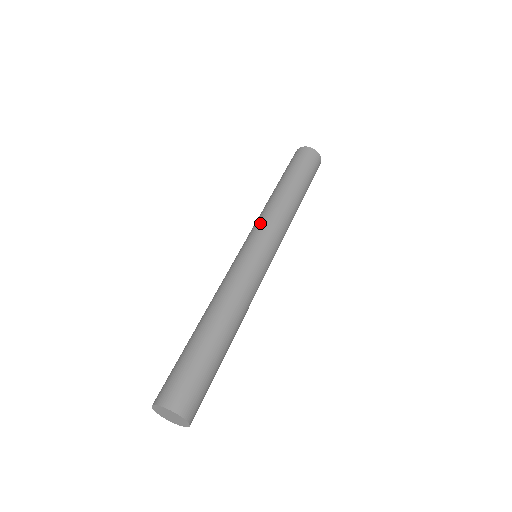
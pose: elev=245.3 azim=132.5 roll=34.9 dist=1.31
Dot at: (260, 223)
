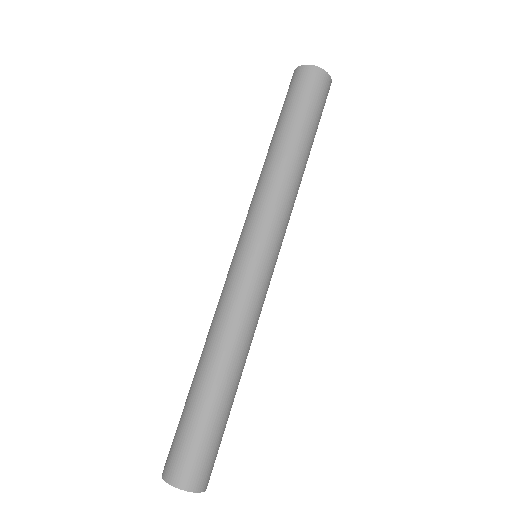
Dot at: (269, 215)
